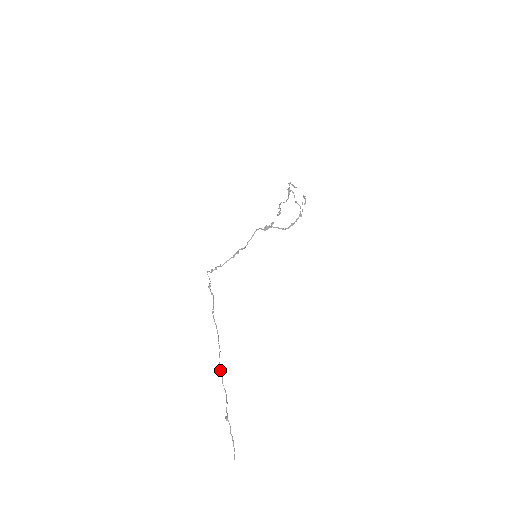
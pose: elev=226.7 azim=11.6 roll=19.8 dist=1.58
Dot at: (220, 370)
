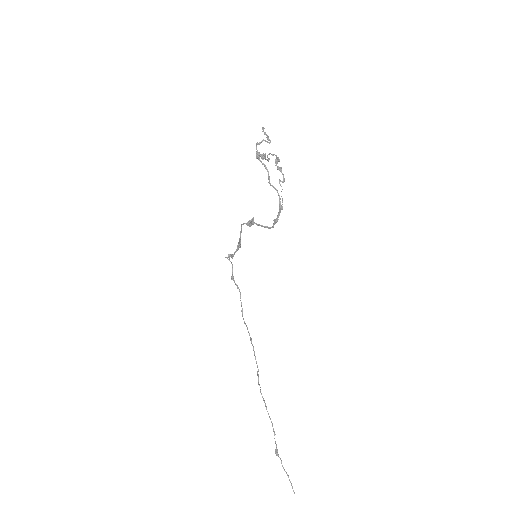
Dot at: occluded
